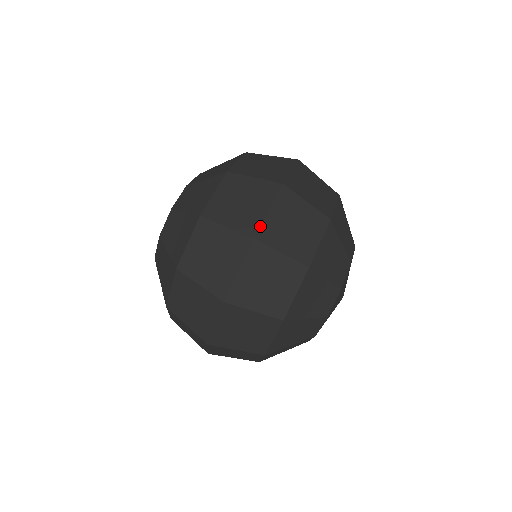
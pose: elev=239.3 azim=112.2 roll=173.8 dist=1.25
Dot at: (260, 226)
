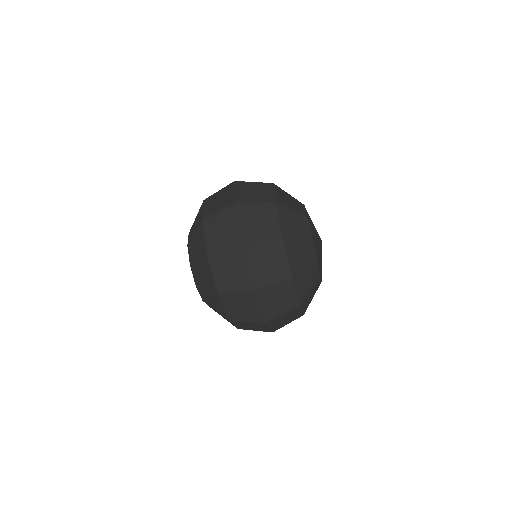
Dot at: occluded
